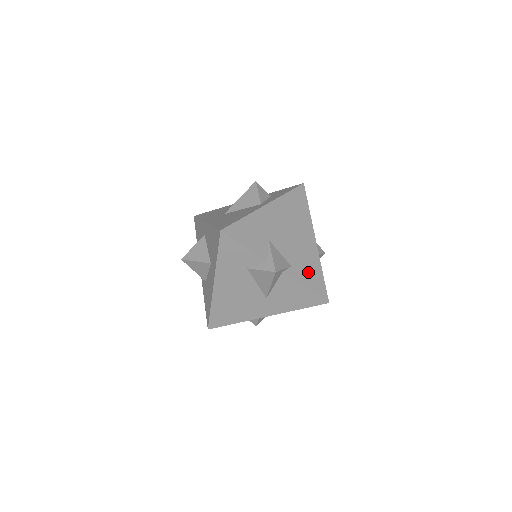
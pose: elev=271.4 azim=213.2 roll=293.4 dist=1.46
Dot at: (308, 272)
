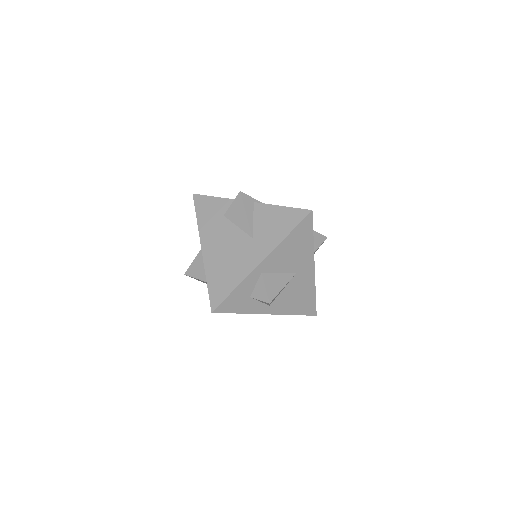
Dot at: occluded
